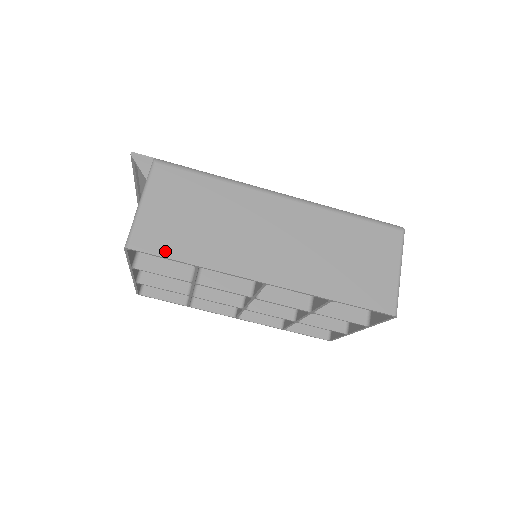
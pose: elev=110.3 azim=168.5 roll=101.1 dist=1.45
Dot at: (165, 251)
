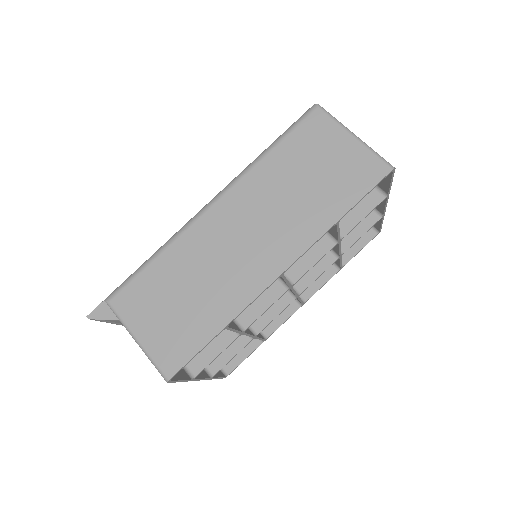
Dot at: (193, 348)
